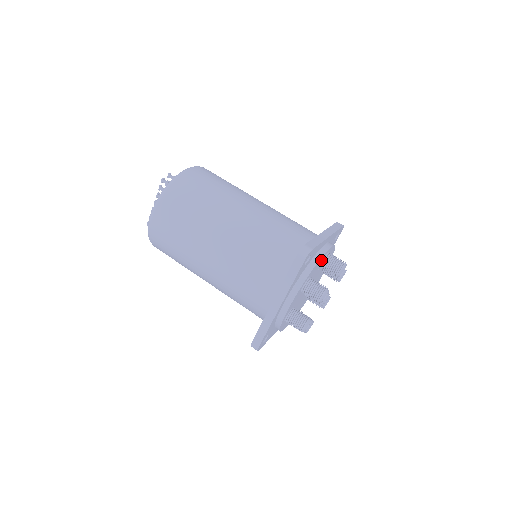
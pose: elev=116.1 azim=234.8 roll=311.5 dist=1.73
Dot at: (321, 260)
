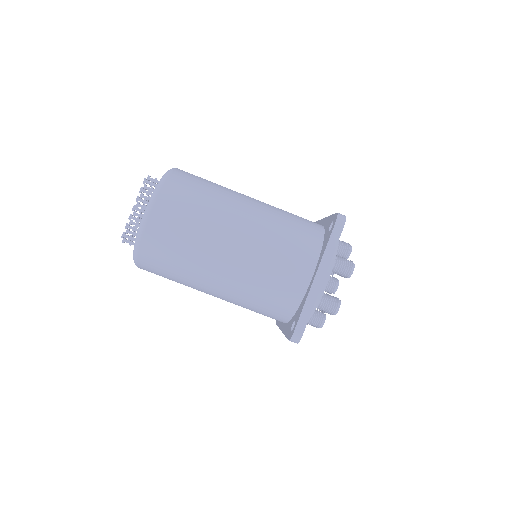
Dot at: occluded
